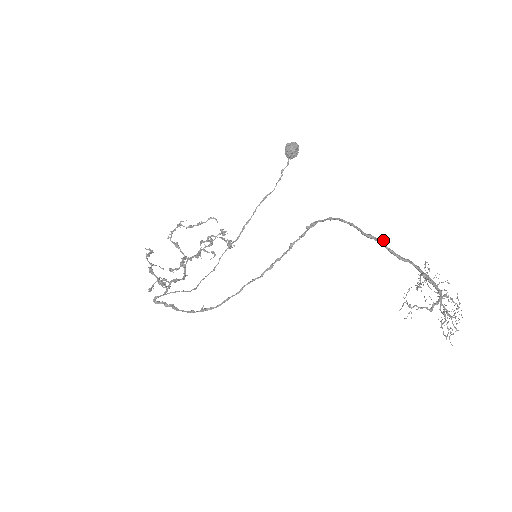
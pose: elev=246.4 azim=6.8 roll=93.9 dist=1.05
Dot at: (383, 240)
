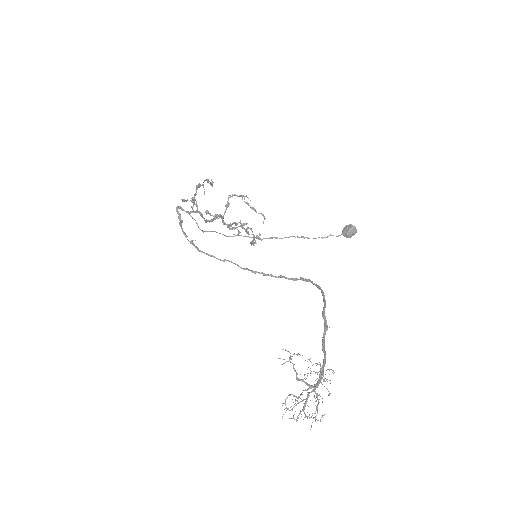
Dot at: occluded
